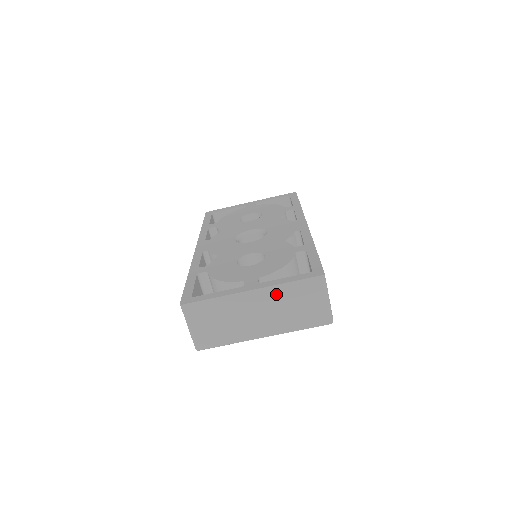
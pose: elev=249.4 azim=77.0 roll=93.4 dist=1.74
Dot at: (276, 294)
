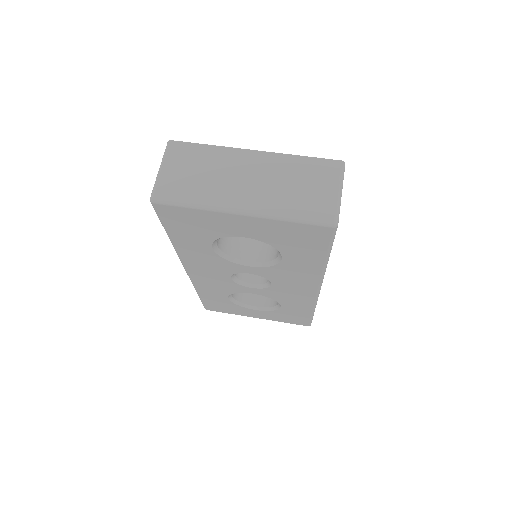
Dot at: (280, 164)
